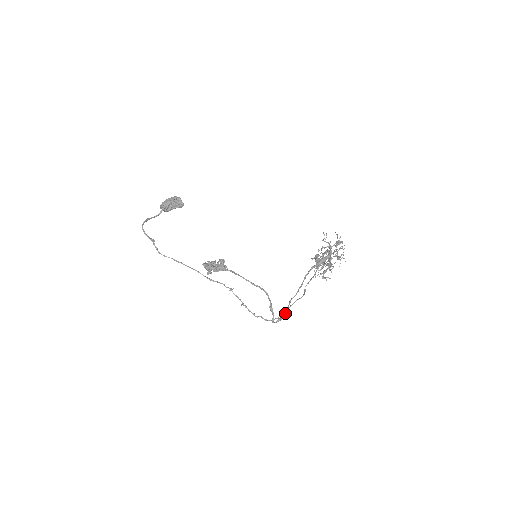
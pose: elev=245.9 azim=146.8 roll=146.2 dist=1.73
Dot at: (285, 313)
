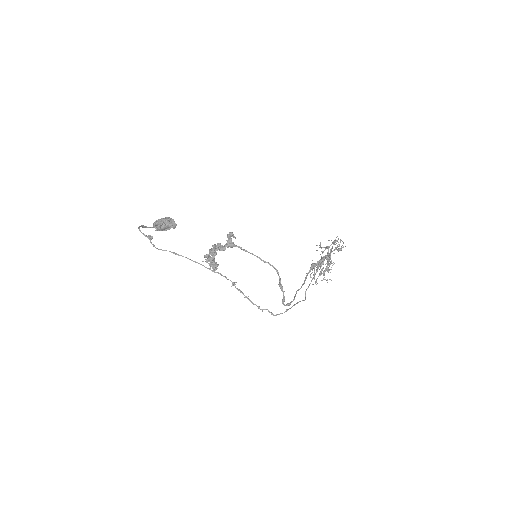
Dot at: (294, 299)
